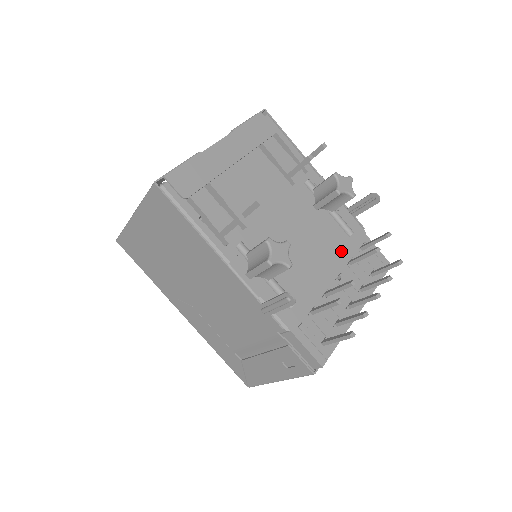
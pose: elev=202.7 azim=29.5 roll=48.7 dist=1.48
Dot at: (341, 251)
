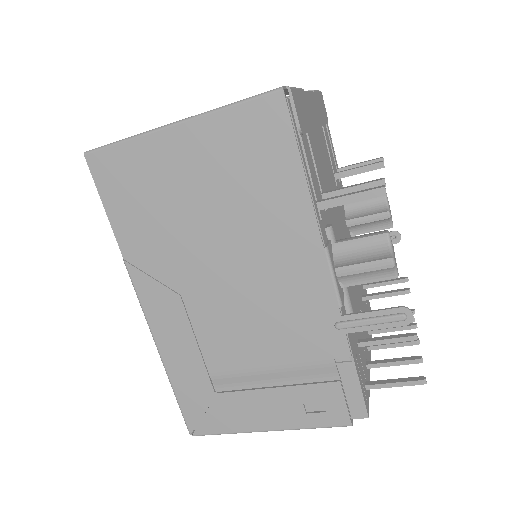
Dot at: occluded
